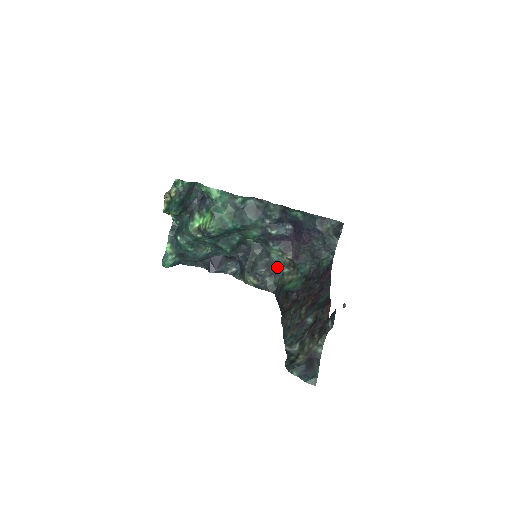
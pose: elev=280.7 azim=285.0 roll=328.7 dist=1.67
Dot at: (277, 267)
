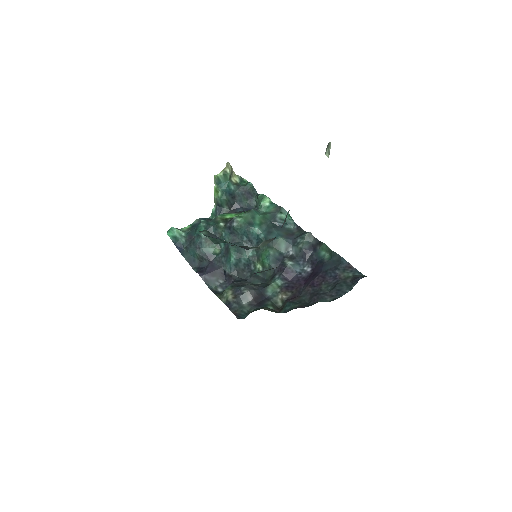
Dot at: (264, 301)
